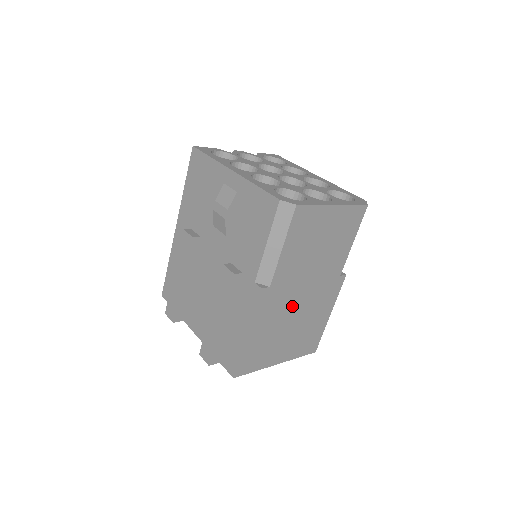
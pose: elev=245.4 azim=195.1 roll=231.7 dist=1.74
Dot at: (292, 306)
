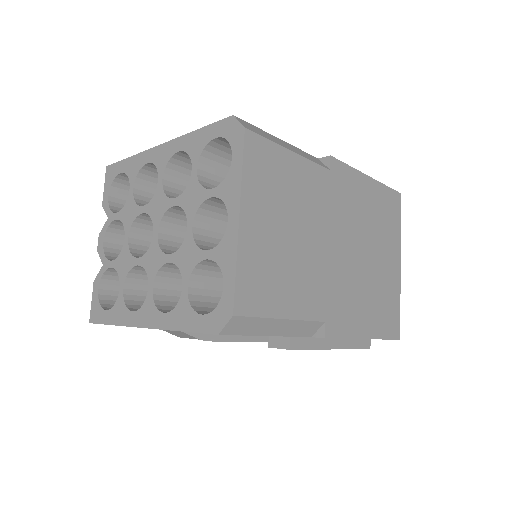
Dot at: (350, 265)
